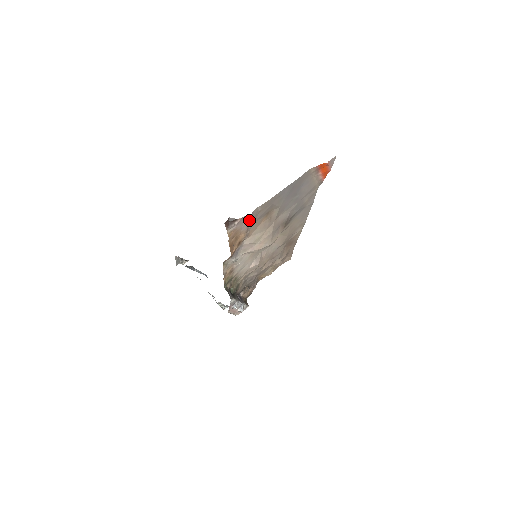
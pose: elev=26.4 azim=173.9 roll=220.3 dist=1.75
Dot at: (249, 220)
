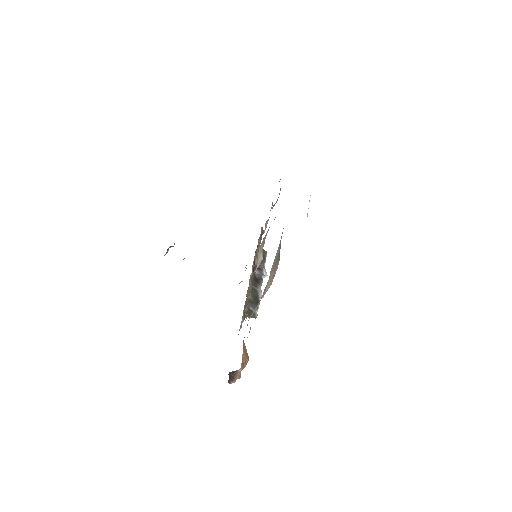
Dot at: occluded
